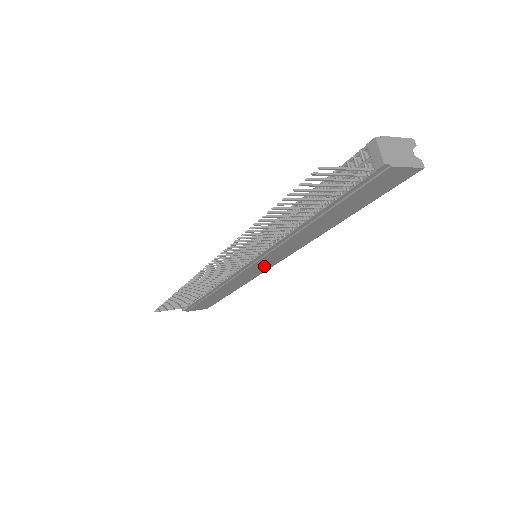
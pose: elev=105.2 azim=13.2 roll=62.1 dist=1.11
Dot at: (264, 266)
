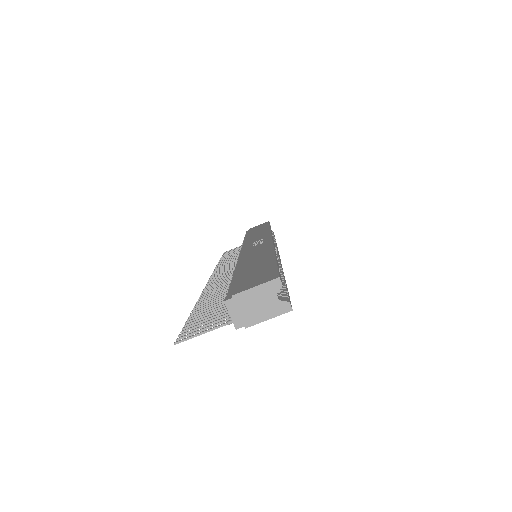
Dot at: occluded
